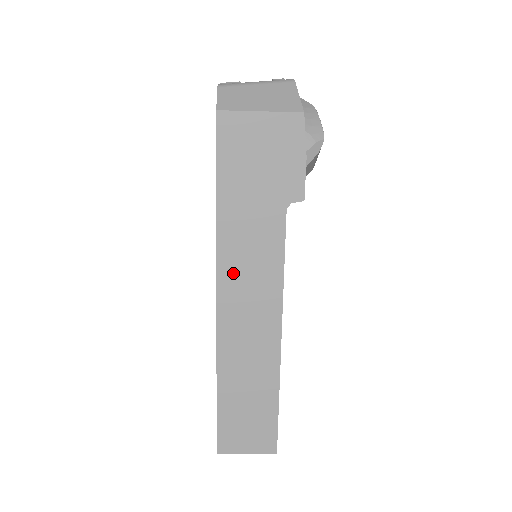
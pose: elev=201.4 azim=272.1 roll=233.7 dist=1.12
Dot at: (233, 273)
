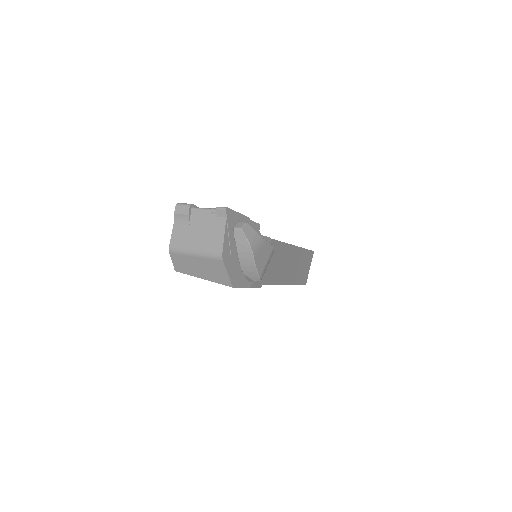
Dot at: occluded
